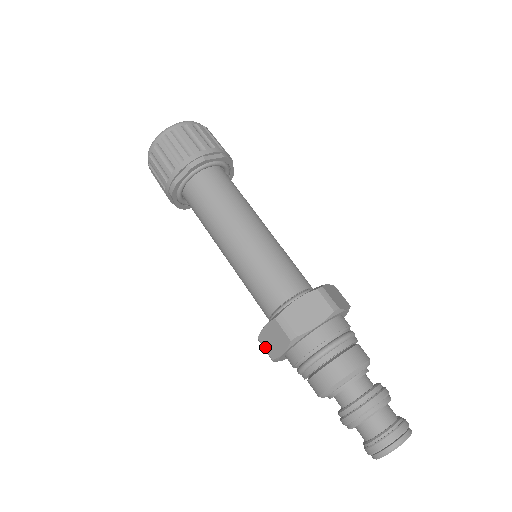
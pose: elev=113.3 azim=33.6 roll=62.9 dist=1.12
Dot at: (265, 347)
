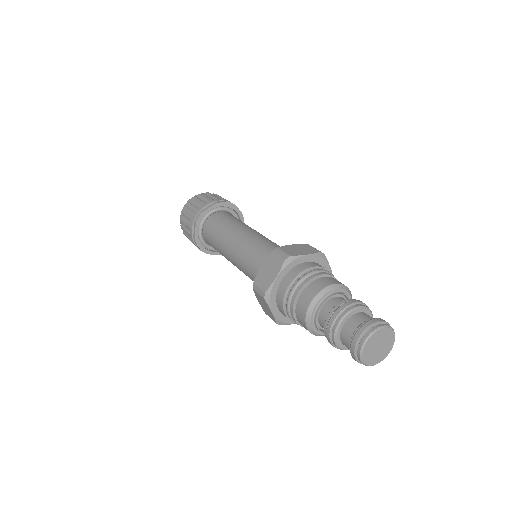
Dot at: (269, 316)
